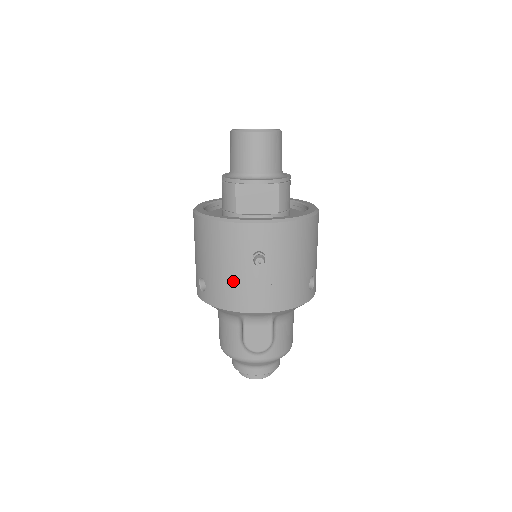
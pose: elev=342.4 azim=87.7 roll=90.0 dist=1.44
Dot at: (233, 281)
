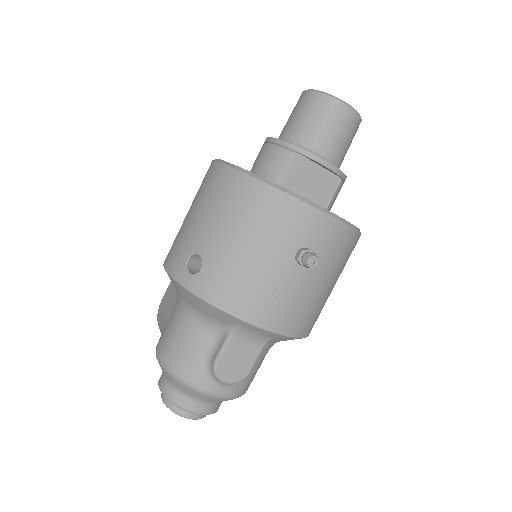
Dot at: (254, 274)
